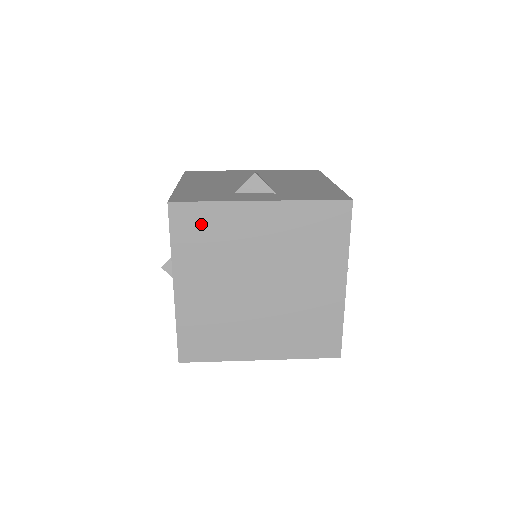
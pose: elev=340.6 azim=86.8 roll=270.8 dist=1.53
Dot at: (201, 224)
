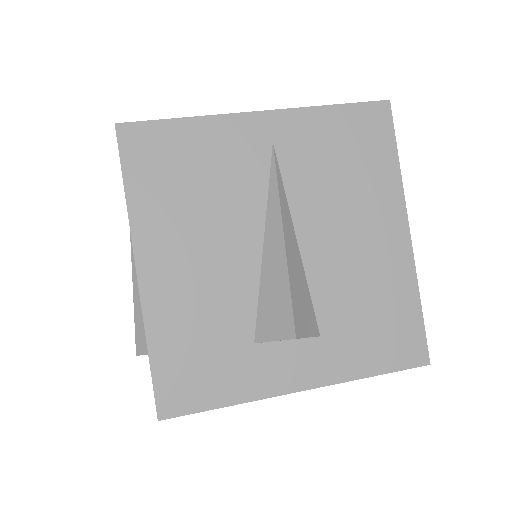
Dot at: occluded
